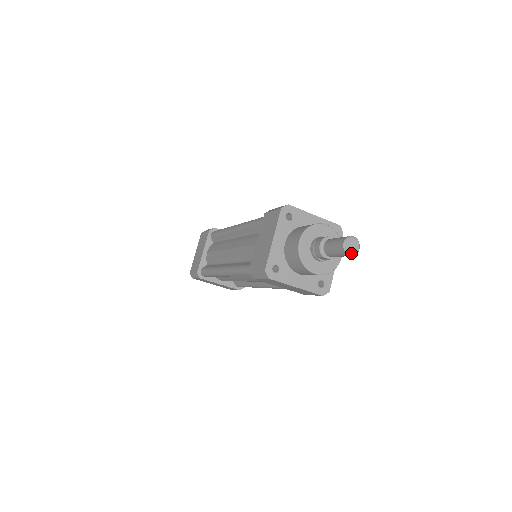
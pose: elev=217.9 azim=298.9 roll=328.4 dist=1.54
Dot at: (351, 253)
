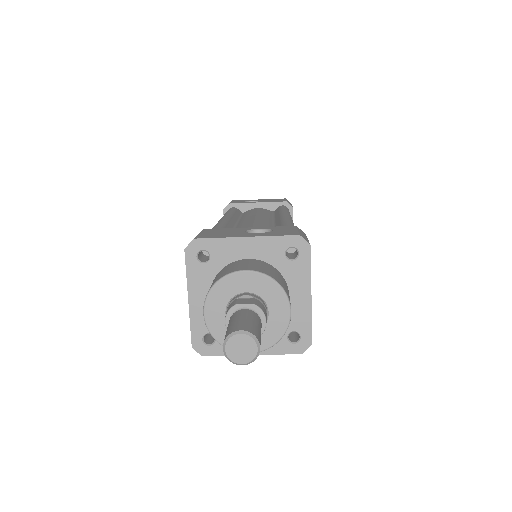
Dot at: (243, 362)
